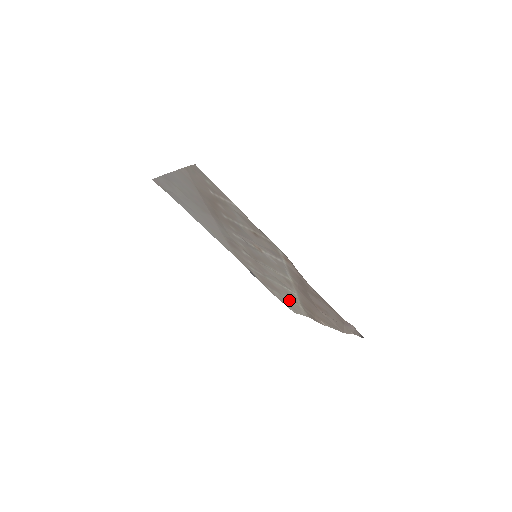
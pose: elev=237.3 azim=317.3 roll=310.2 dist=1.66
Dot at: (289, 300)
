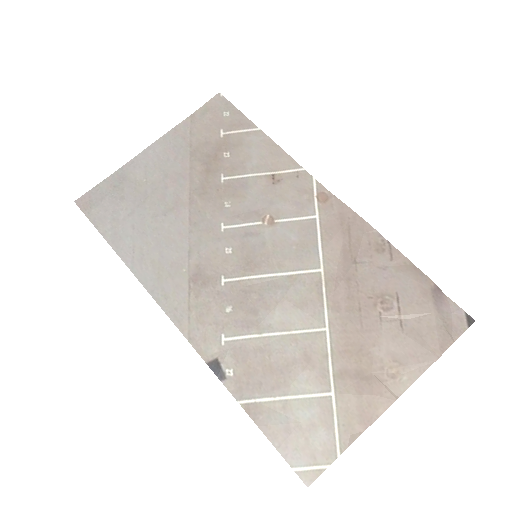
Dot at: (304, 399)
